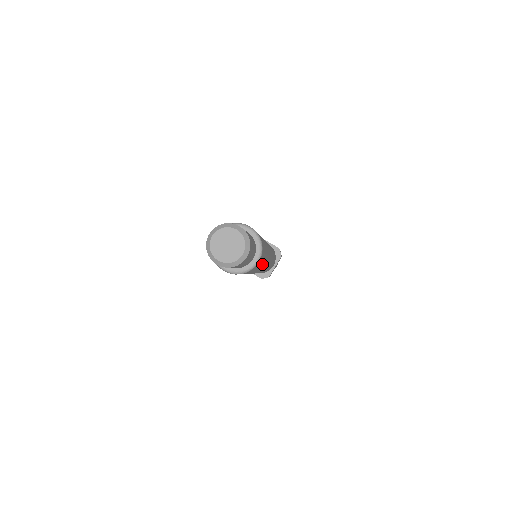
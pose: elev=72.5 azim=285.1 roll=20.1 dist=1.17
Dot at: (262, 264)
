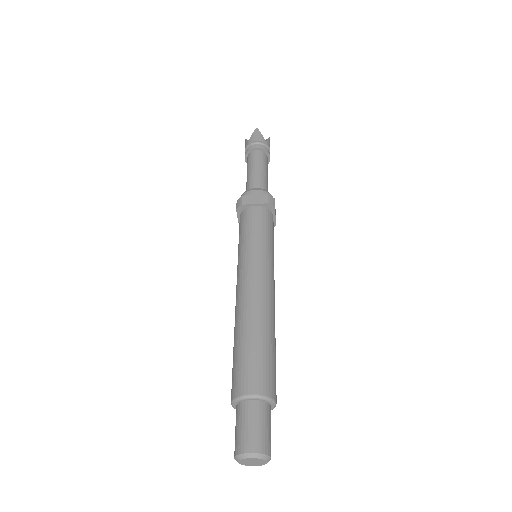
Dot at: (275, 354)
